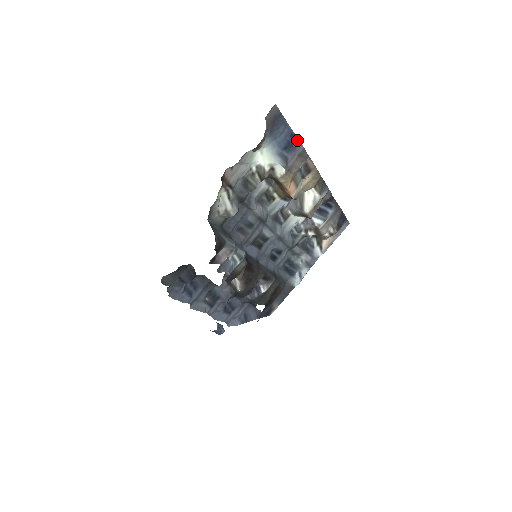
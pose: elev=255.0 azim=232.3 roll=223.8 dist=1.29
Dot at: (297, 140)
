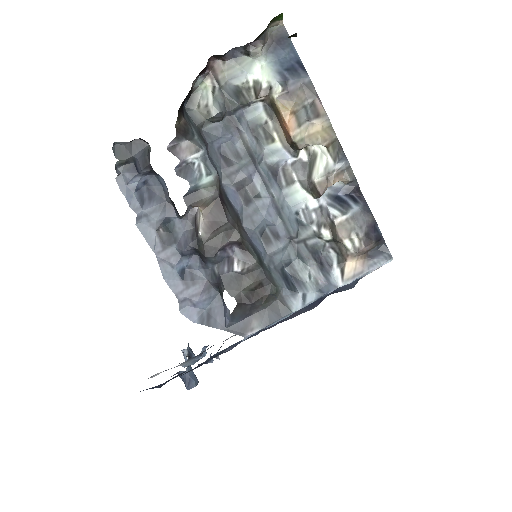
Dot at: (304, 69)
